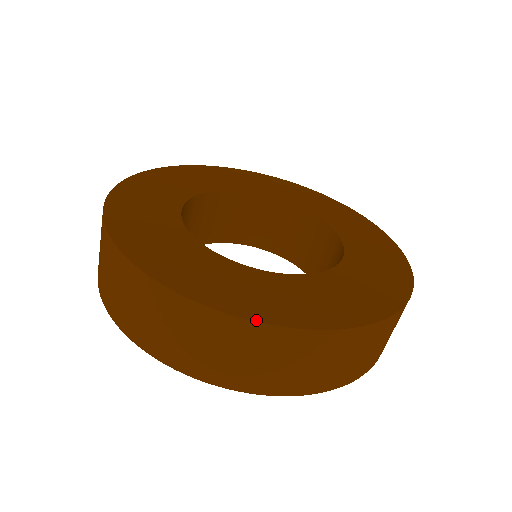
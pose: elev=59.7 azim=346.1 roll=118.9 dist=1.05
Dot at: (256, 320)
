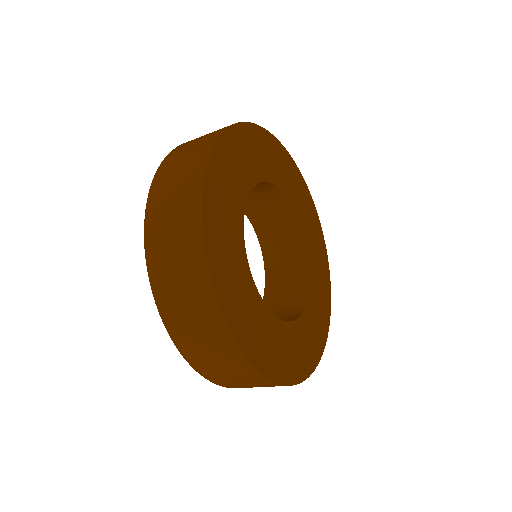
Dot at: occluded
